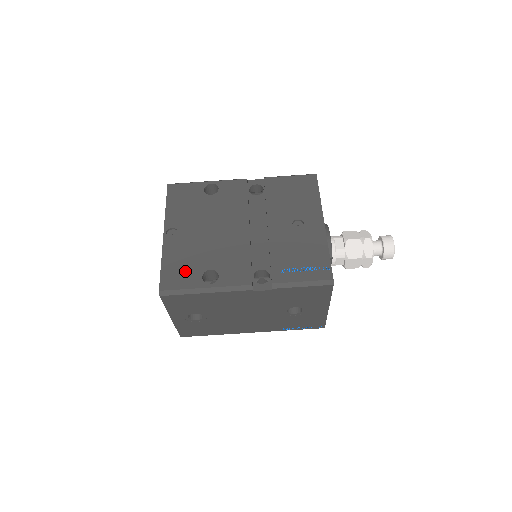
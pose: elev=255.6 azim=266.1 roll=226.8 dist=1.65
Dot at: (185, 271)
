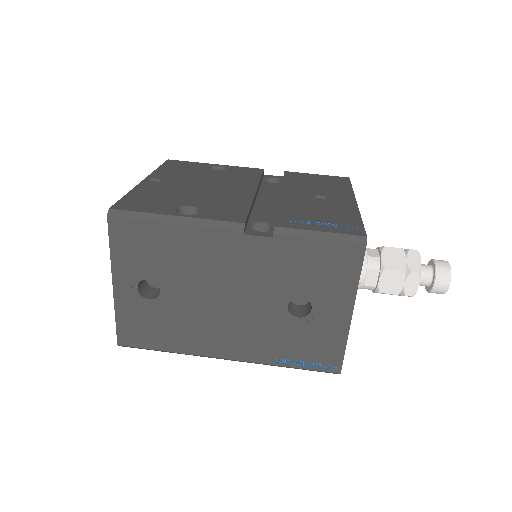
Dot at: (155, 202)
